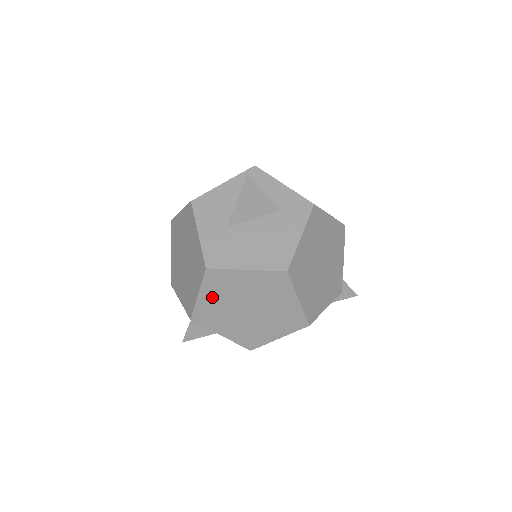
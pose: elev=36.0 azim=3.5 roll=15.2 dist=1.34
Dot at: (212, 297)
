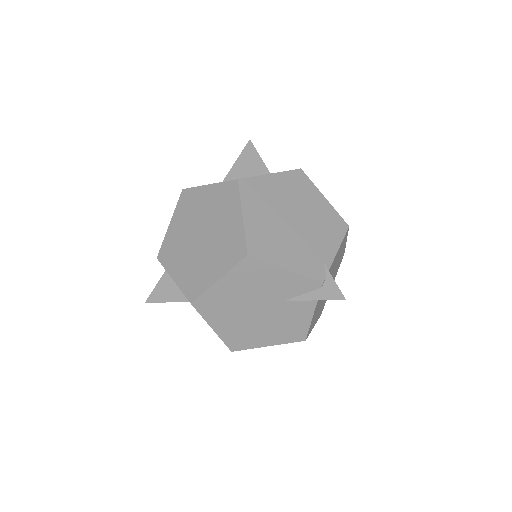
Dot at: (179, 224)
